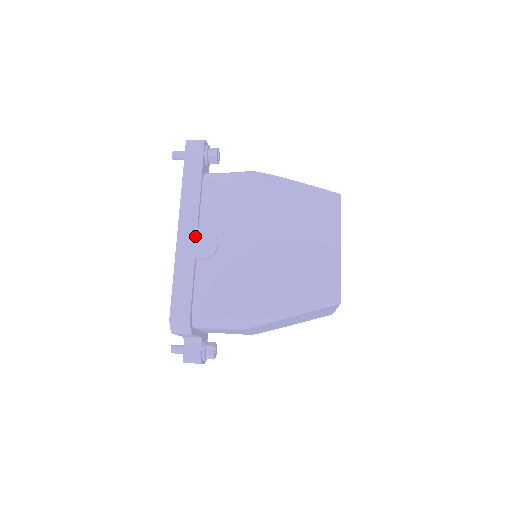
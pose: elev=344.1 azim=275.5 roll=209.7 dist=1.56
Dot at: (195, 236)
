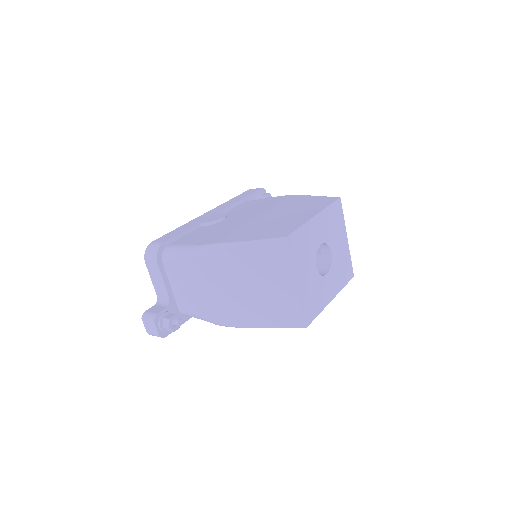
Dot at: (212, 215)
